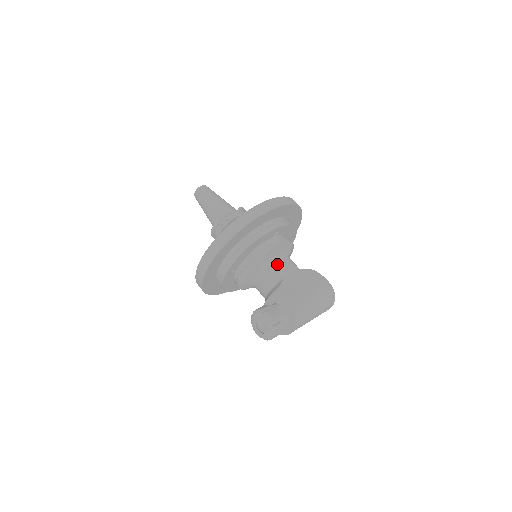
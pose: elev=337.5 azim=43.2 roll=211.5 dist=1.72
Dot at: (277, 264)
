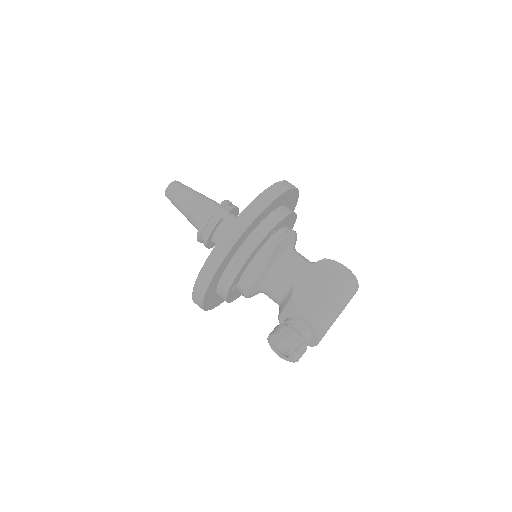
Dot at: (282, 268)
